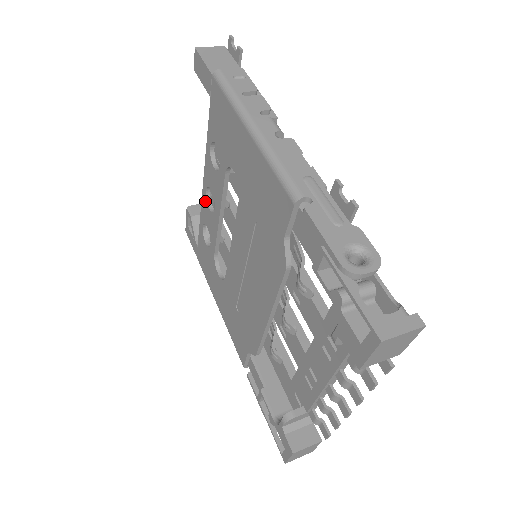
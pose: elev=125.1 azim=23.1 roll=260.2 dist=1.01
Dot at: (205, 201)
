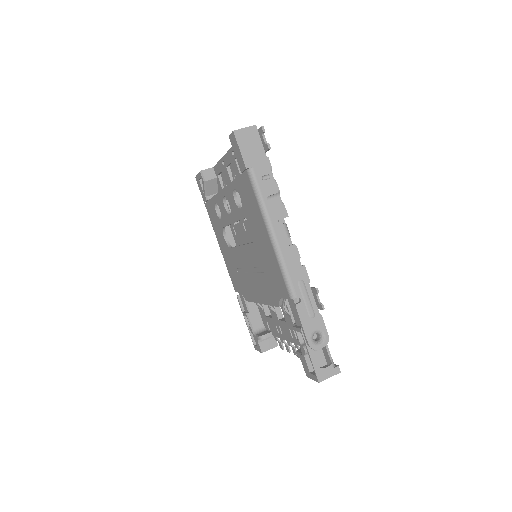
Dot at: (221, 199)
